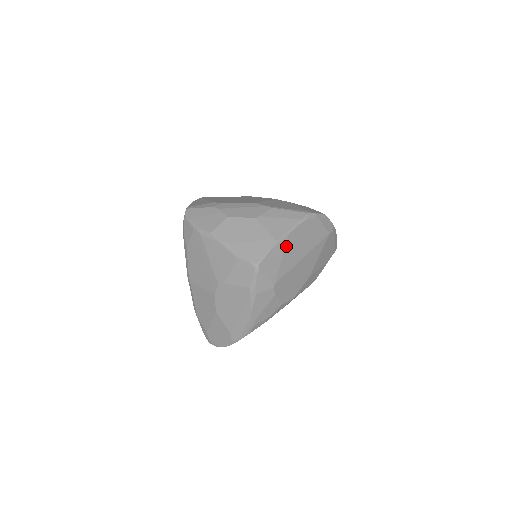
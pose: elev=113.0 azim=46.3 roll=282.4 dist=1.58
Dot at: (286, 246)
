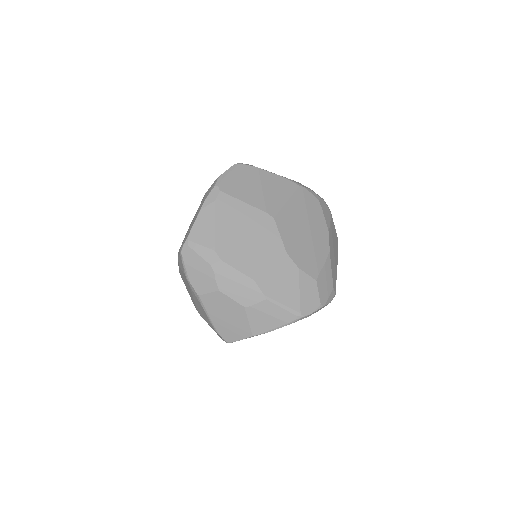
Dot at: occluded
